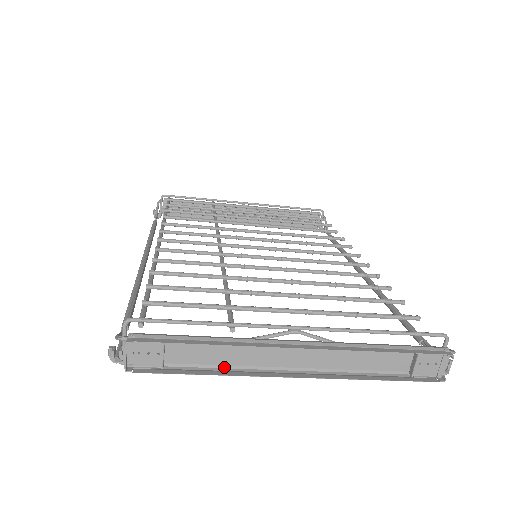
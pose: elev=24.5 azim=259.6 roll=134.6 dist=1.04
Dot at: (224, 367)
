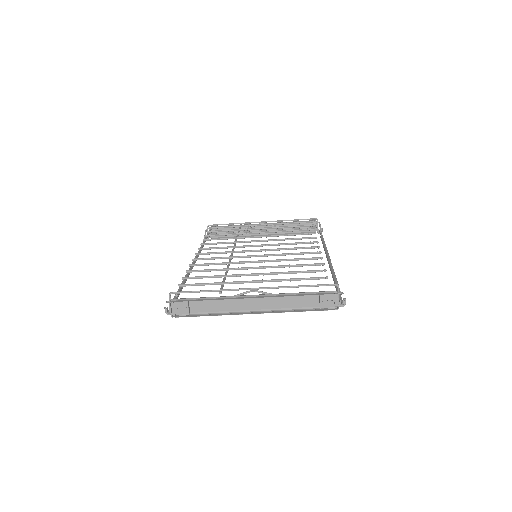
Dot at: (219, 312)
